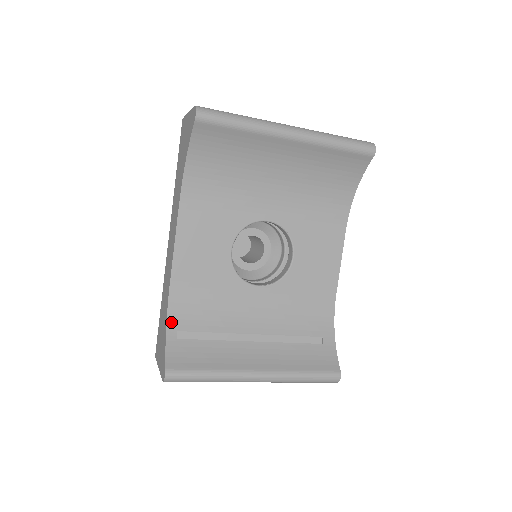
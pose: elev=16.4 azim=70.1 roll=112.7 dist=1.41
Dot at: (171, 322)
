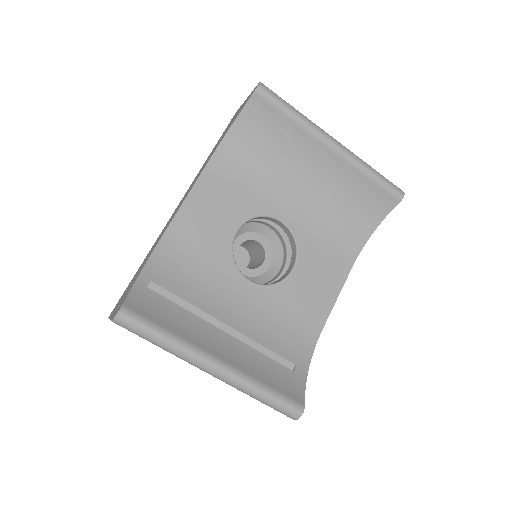
Dot at: (148, 269)
